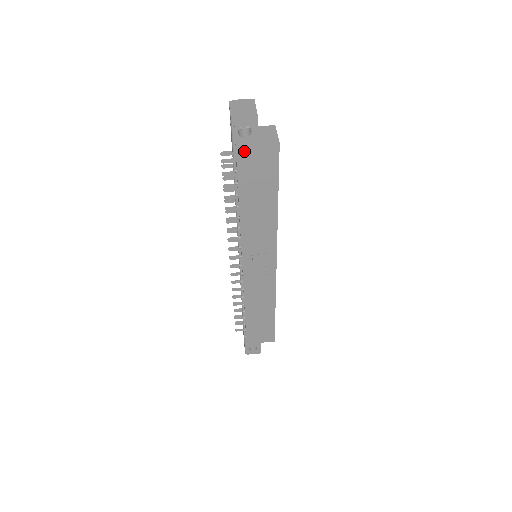
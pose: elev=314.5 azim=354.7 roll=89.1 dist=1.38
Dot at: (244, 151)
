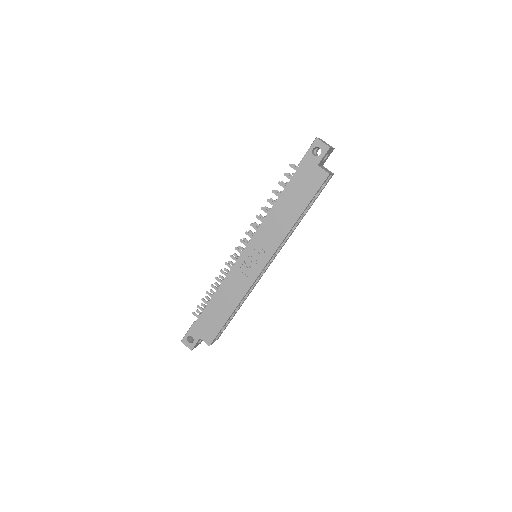
Dot at: (307, 164)
